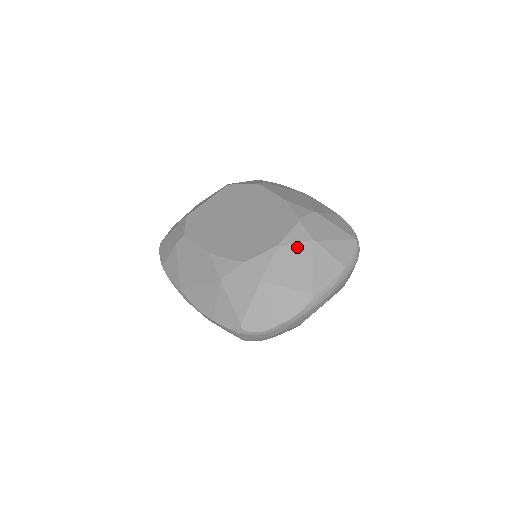
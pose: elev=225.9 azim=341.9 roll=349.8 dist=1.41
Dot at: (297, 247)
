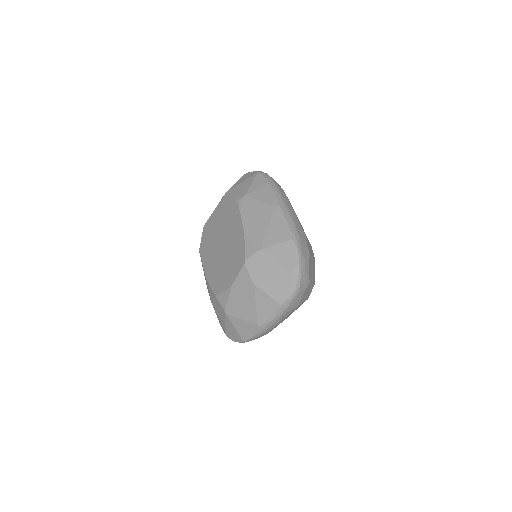
Dot at: (243, 289)
